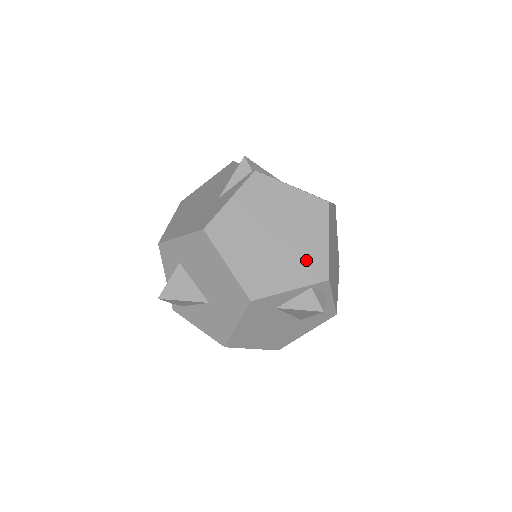
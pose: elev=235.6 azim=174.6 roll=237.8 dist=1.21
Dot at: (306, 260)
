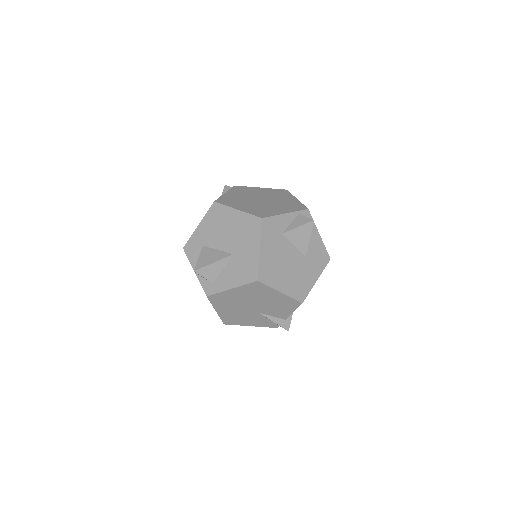
Dot at: (288, 205)
